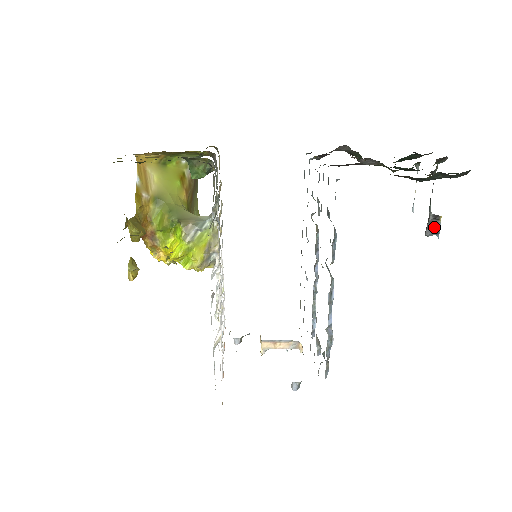
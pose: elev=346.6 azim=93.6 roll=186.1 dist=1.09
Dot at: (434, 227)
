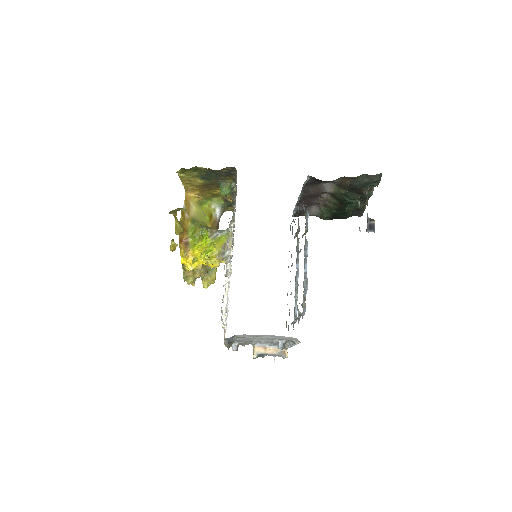
Dot at: (371, 227)
